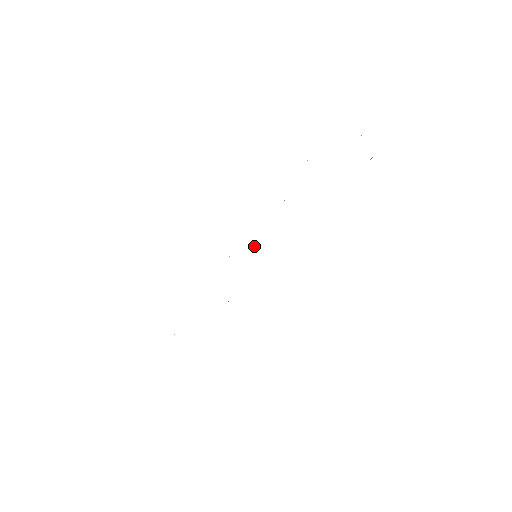
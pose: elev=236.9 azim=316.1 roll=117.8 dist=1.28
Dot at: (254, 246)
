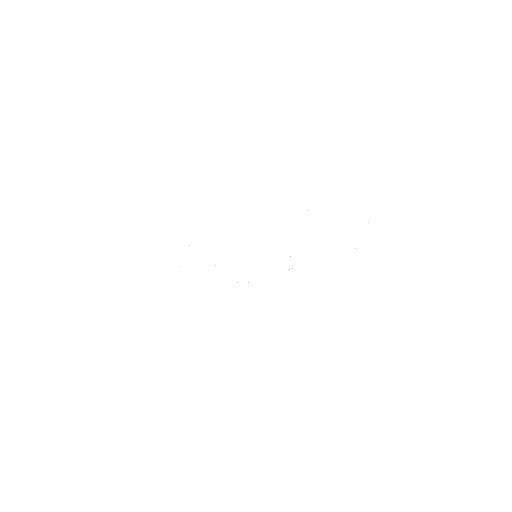
Dot at: occluded
